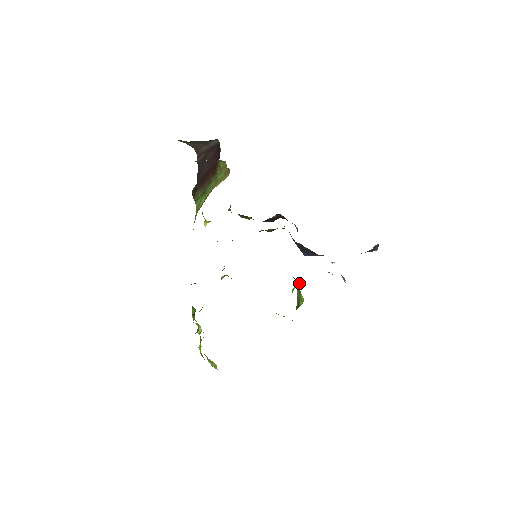
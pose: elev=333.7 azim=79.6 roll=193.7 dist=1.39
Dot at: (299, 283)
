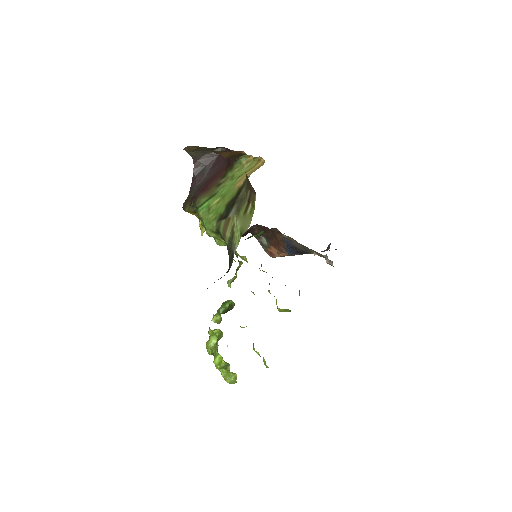
Dot at: occluded
